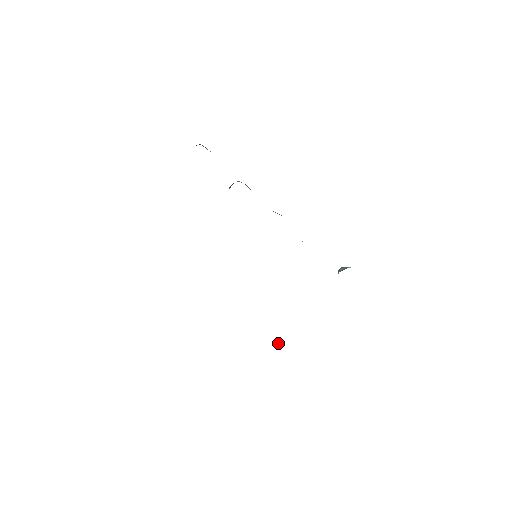
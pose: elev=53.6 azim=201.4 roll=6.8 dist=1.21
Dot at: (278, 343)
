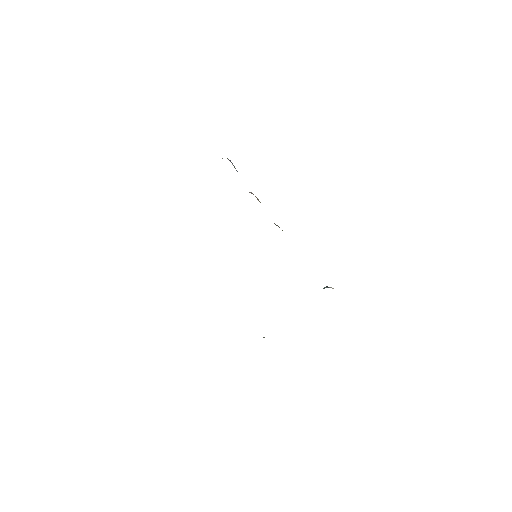
Dot at: occluded
